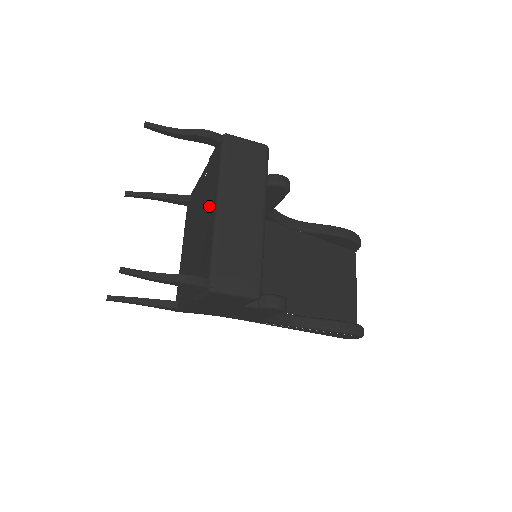
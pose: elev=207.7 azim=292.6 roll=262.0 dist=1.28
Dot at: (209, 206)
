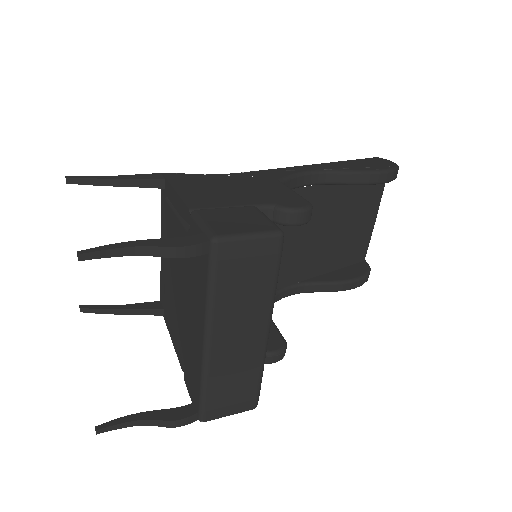
Dot at: (194, 312)
